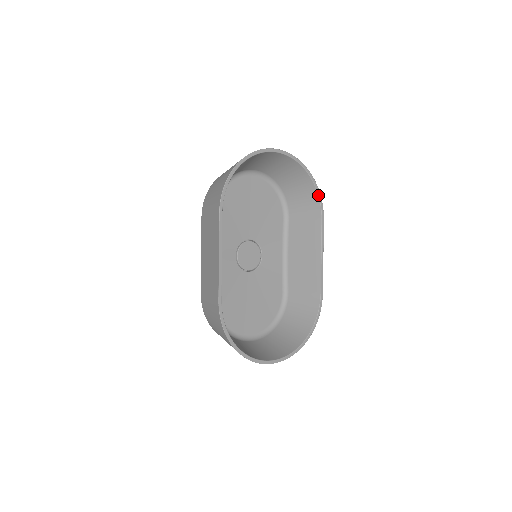
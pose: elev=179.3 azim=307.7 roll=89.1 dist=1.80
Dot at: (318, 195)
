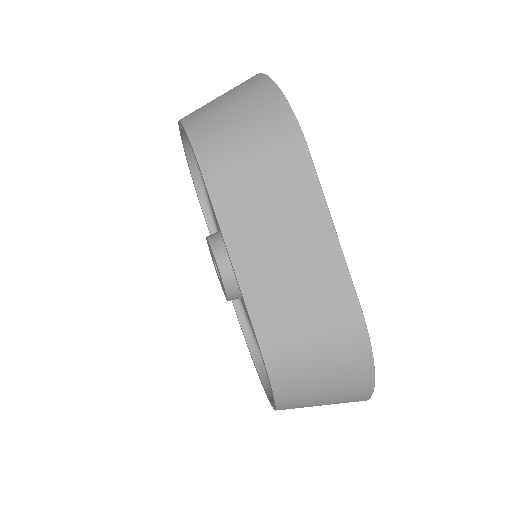
Dot at: occluded
